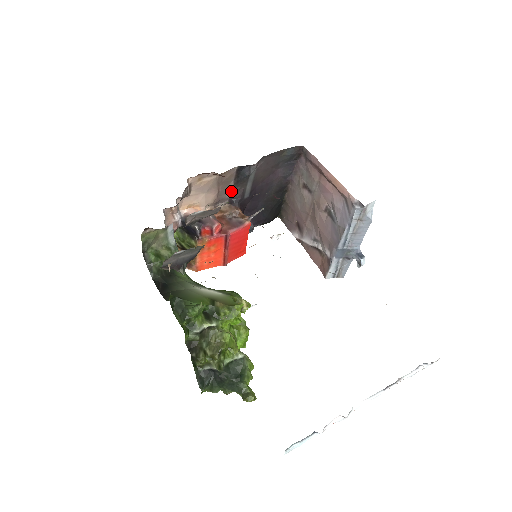
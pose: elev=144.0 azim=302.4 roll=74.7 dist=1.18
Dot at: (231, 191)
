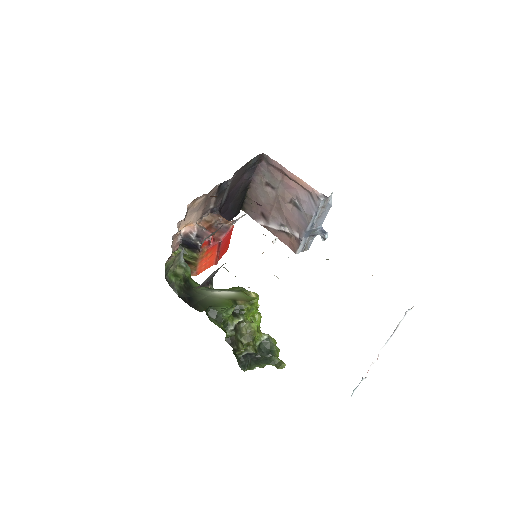
Dot at: (213, 203)
